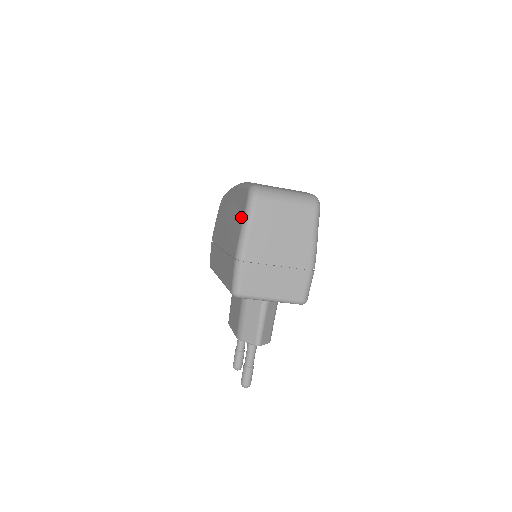
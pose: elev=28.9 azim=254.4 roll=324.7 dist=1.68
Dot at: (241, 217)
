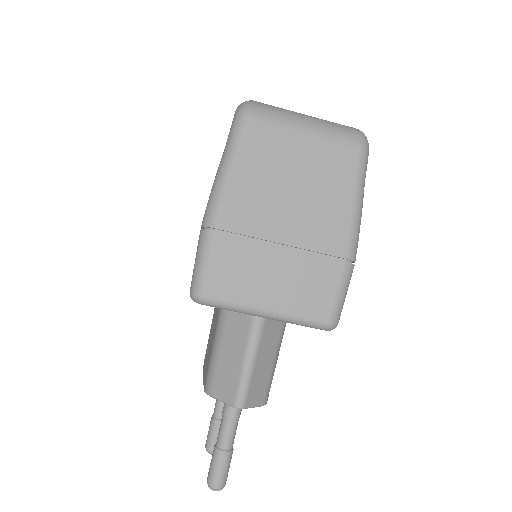
Dot at: occluded
